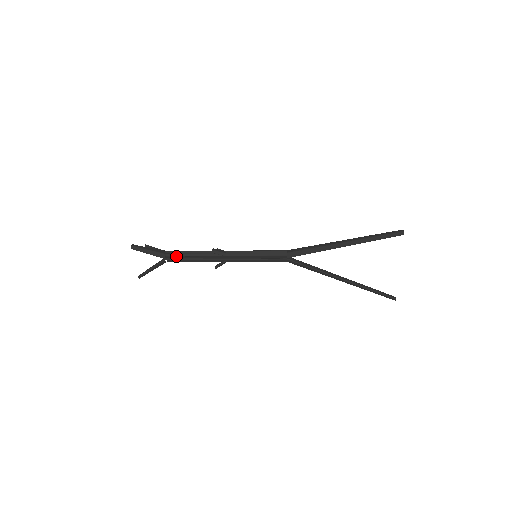
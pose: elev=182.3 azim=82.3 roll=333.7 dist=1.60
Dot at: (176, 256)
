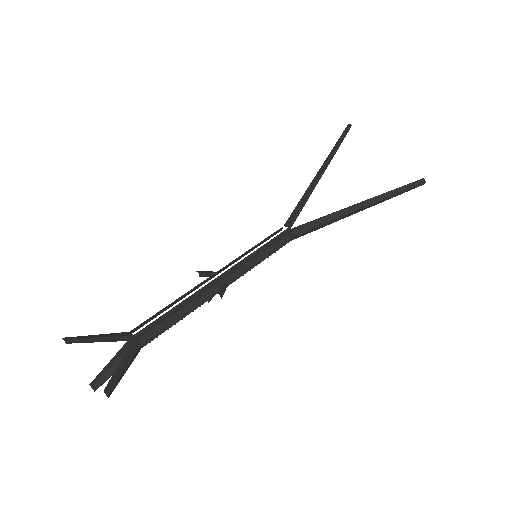
Dot at: (151, 329)
